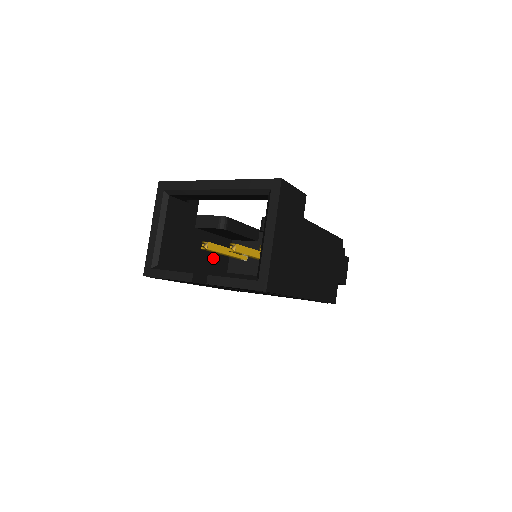
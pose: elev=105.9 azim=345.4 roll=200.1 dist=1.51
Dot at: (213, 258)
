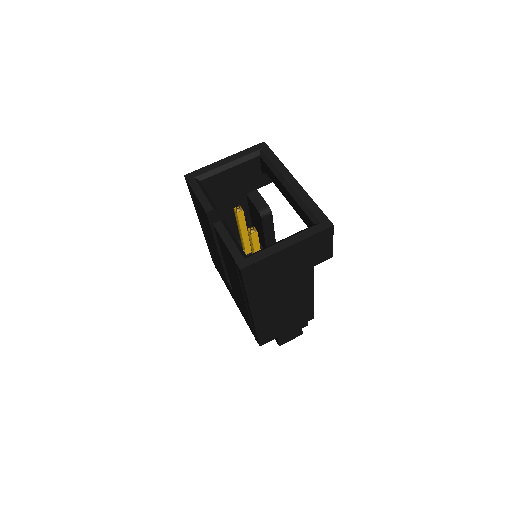
Dot at: (231, 226)
